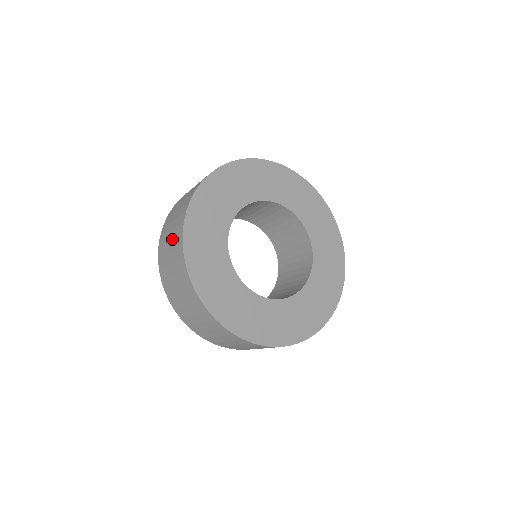
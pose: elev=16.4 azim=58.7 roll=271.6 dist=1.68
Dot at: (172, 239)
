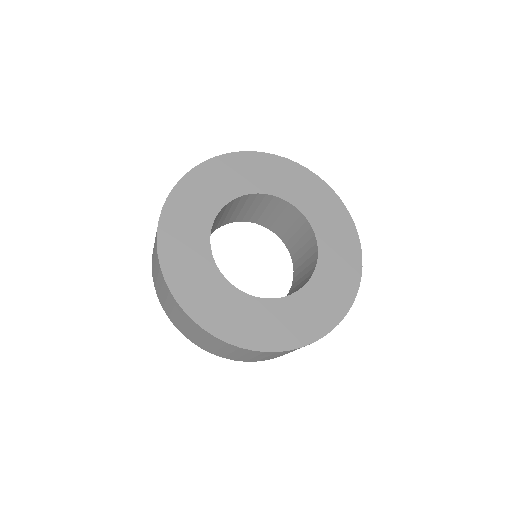
Dot at: occluded
